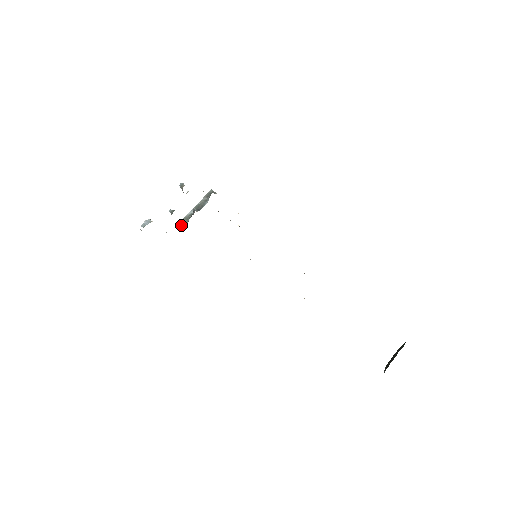
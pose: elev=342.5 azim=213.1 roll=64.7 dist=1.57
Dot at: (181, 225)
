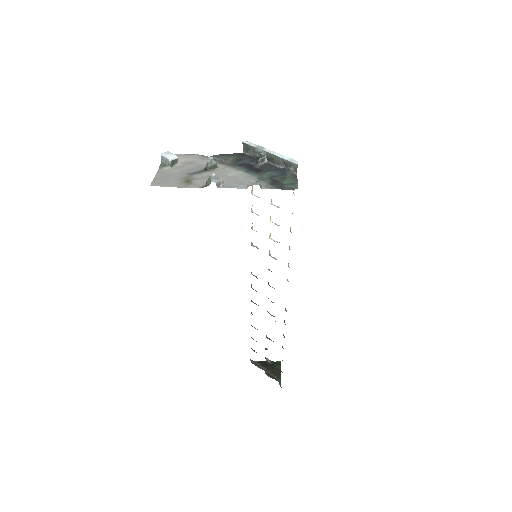
Dot at: (246, 148)
